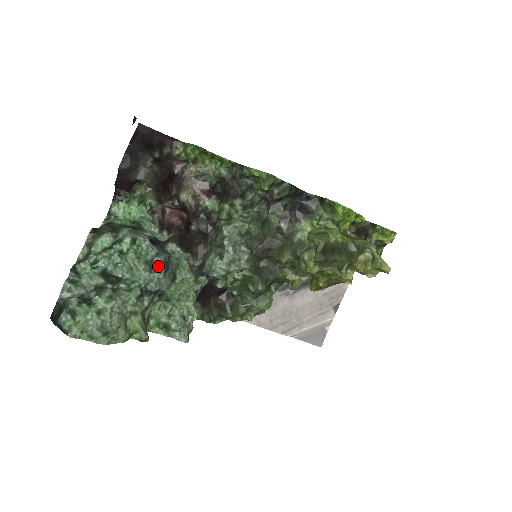
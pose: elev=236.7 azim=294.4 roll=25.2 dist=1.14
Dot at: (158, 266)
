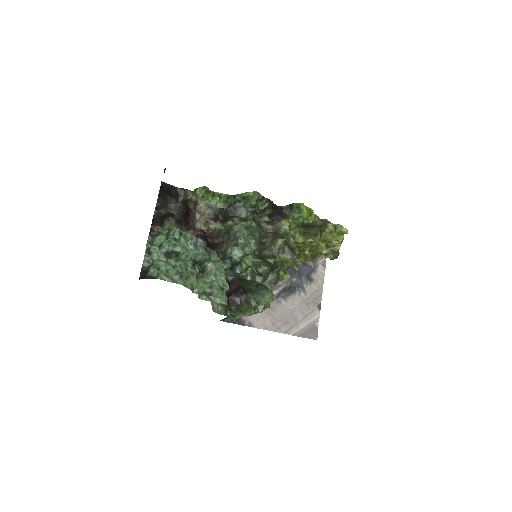
Dot at: (201, 244)
